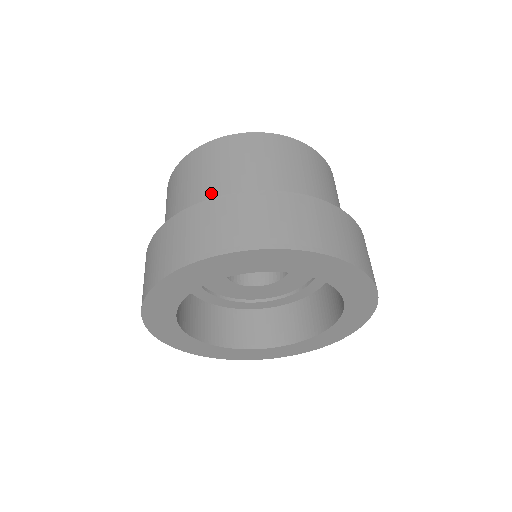
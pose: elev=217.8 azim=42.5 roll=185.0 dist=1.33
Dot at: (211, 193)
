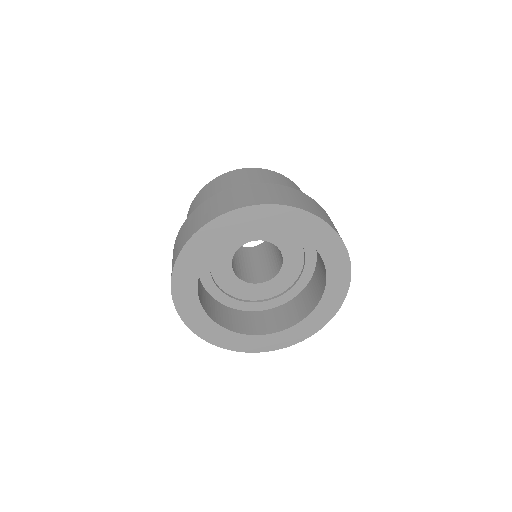
Dot at: occluded
